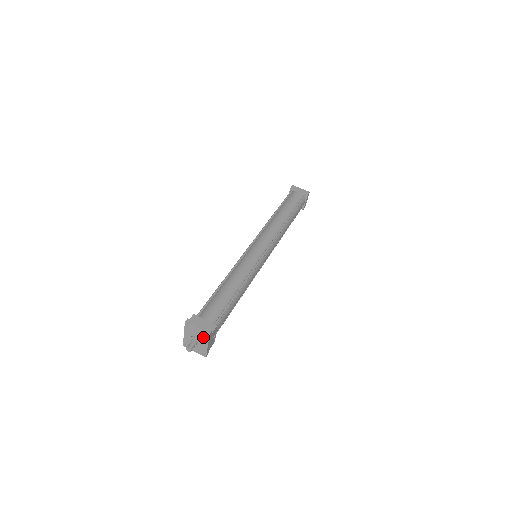
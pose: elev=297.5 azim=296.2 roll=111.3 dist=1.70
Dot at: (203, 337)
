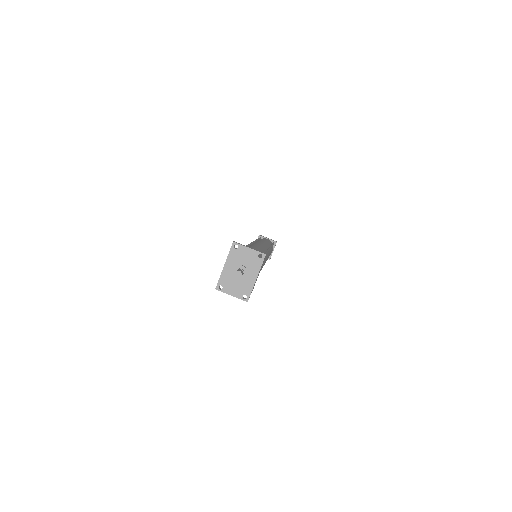
Dot at: (254, 263)
